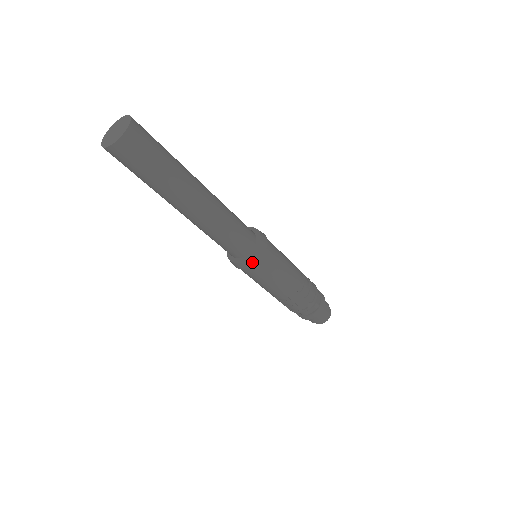
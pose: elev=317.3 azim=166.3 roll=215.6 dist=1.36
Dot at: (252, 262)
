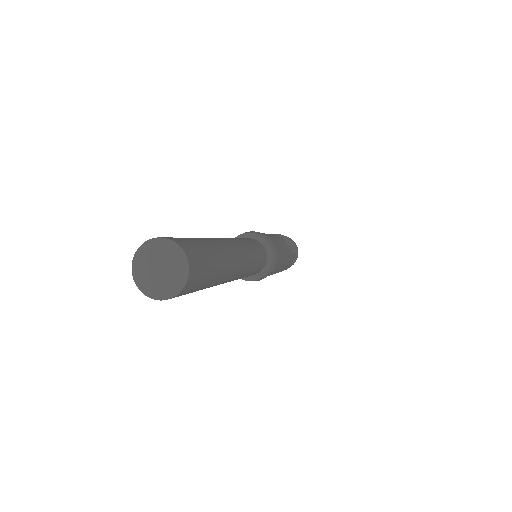
Dot at: (273, 267)
